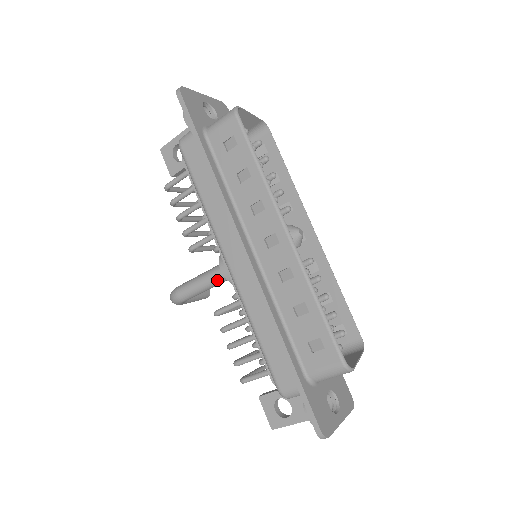
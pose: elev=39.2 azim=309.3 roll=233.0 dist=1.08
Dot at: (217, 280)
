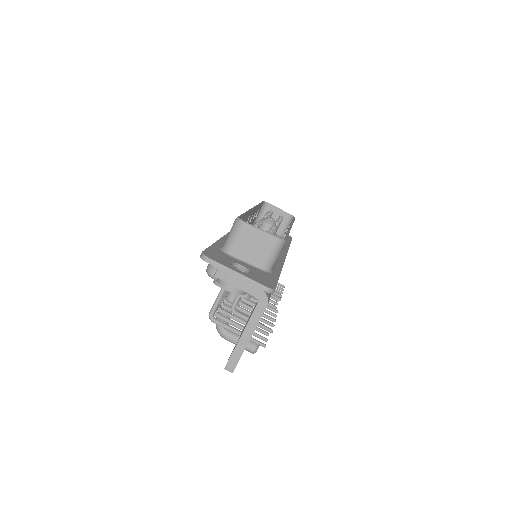
Dot at: occluded
